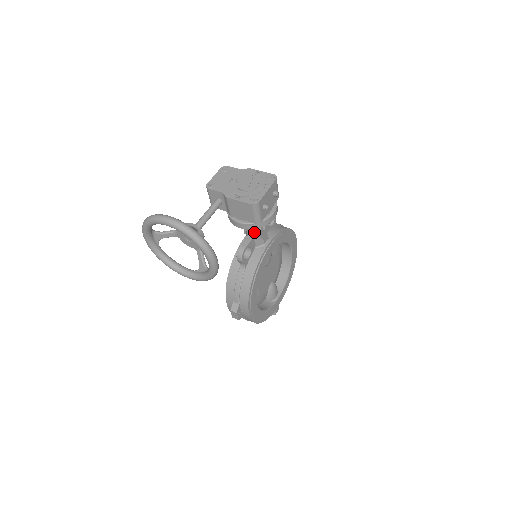
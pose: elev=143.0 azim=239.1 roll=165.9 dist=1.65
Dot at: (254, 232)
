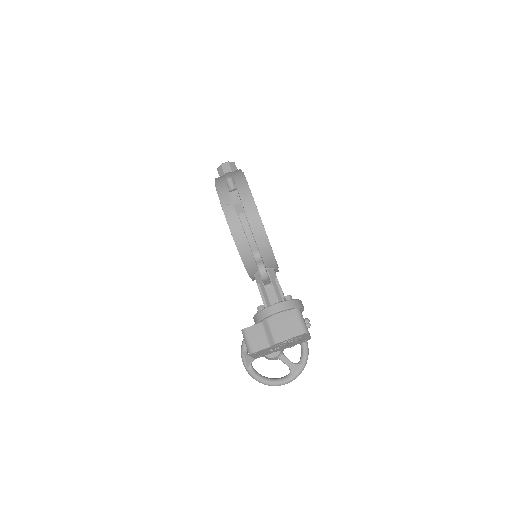
Dot at: occluded
